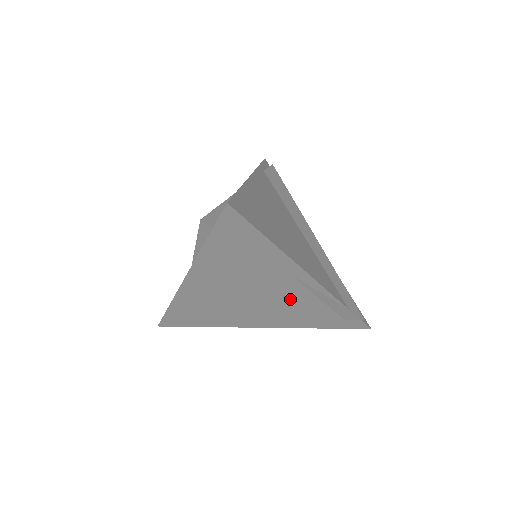
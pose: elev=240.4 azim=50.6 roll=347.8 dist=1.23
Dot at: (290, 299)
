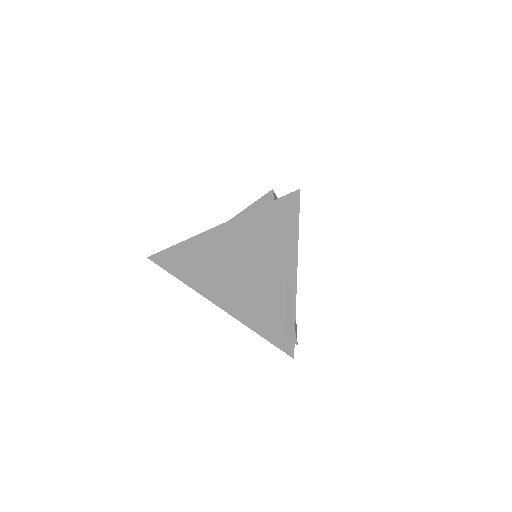
Dot at: (266, 293)
